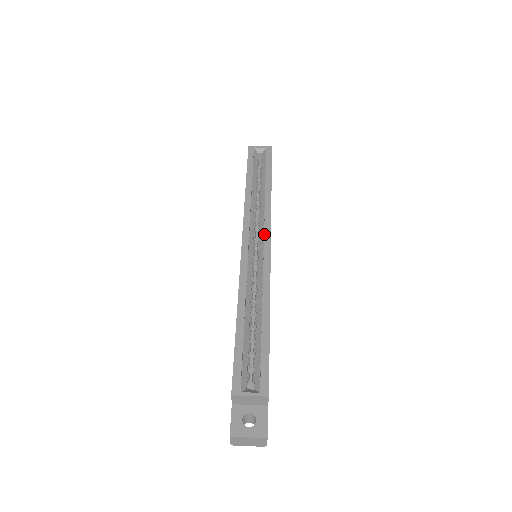
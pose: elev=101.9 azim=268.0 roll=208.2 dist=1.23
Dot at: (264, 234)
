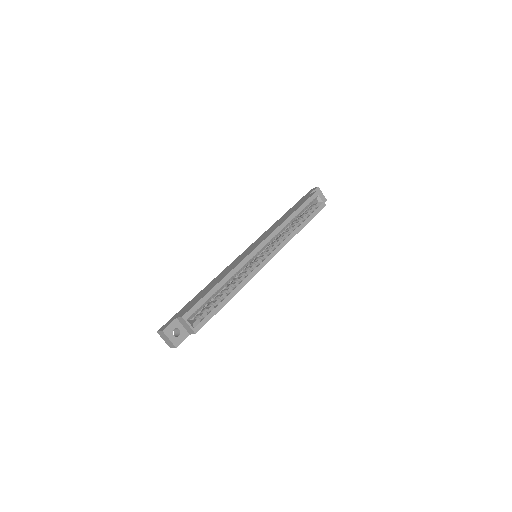
Dot at: (271, 253)
